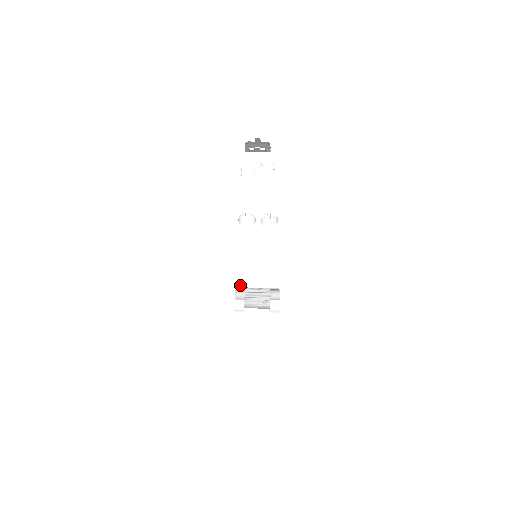
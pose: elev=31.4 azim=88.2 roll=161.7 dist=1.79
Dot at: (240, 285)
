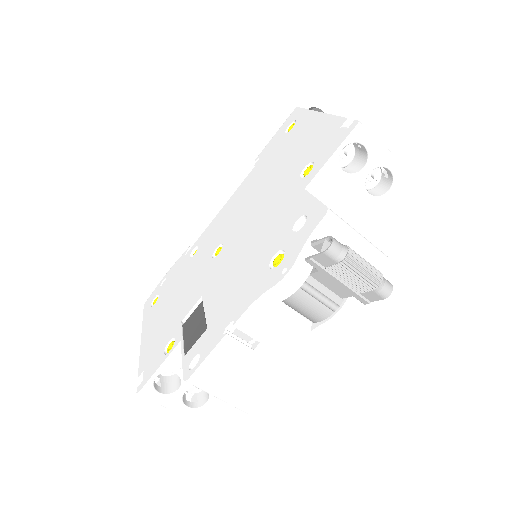
Dot at: occluded
